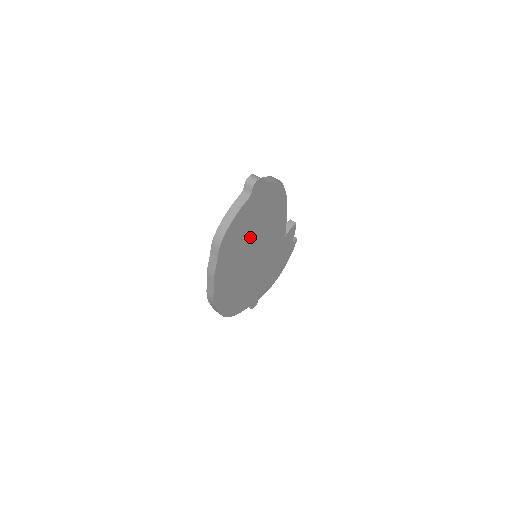
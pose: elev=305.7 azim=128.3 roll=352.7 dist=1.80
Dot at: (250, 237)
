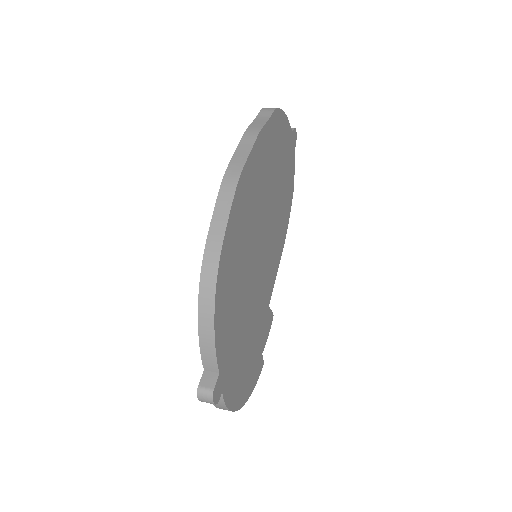
Dot at: (274, 188)
